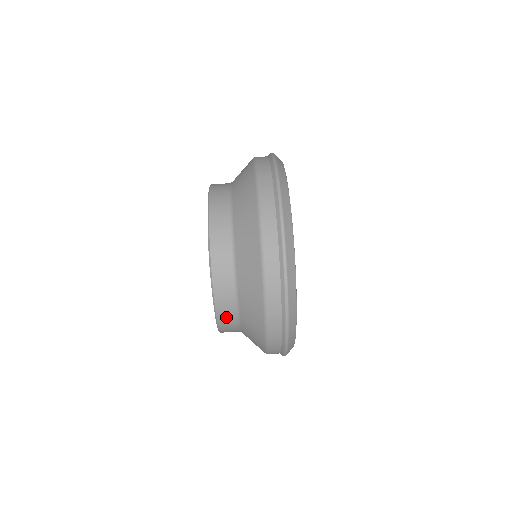
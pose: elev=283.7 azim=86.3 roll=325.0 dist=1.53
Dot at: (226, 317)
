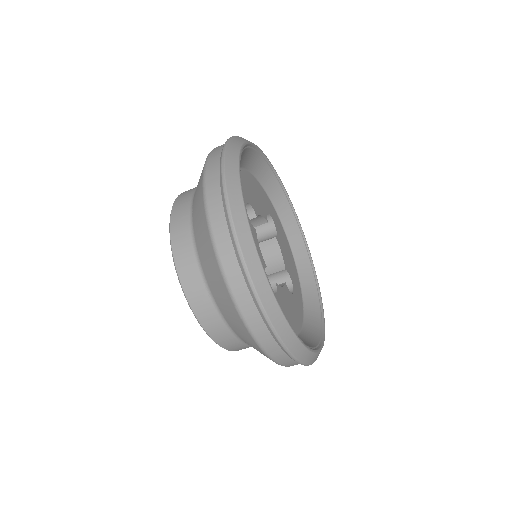
Dot at: occluded
